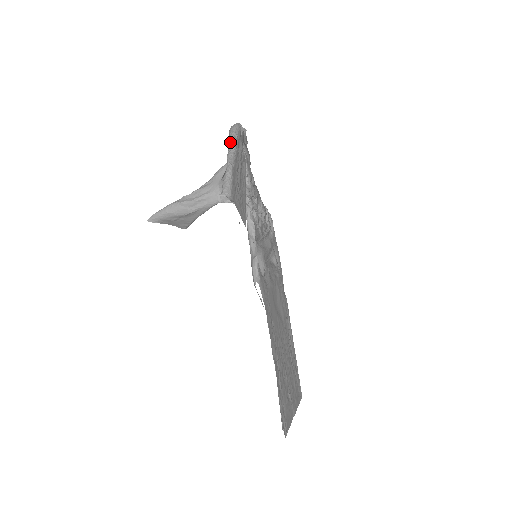
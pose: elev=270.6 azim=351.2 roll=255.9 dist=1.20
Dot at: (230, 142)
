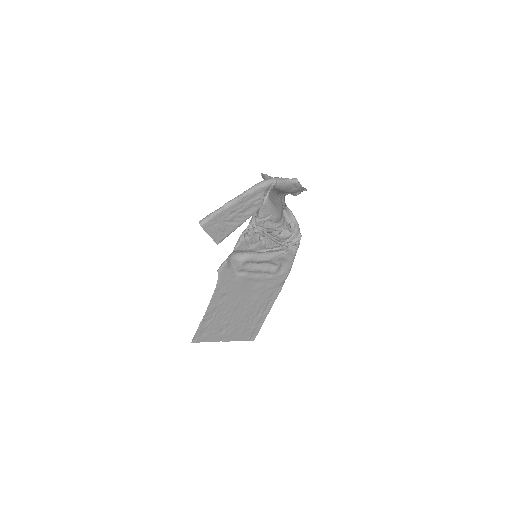
Dot at: (243, 192)
